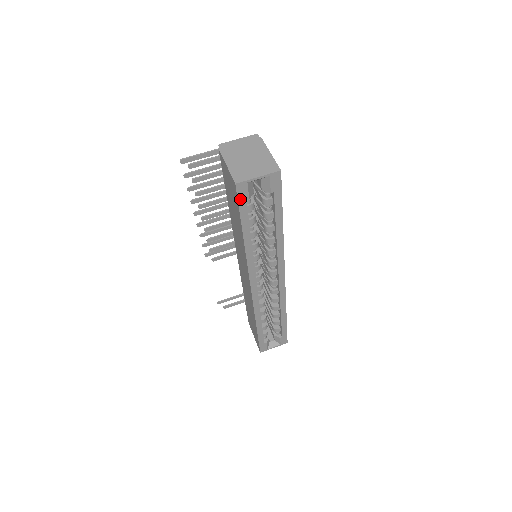
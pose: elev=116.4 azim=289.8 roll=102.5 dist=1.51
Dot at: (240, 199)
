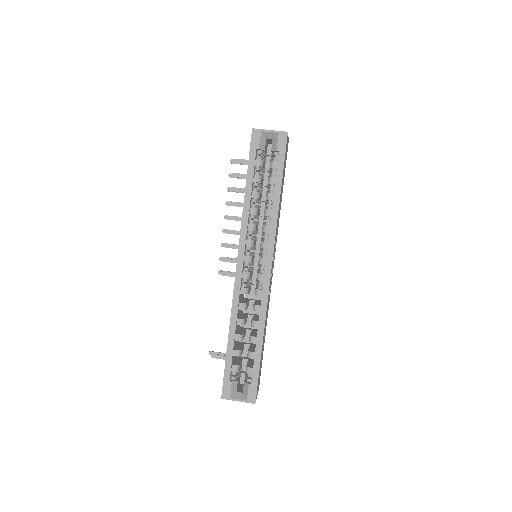
Dot at: (252, 145)
